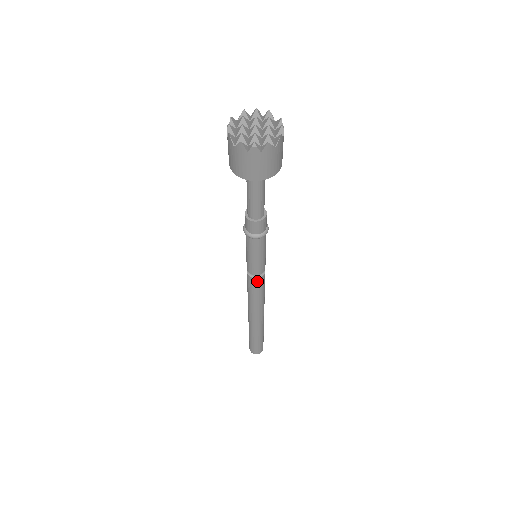
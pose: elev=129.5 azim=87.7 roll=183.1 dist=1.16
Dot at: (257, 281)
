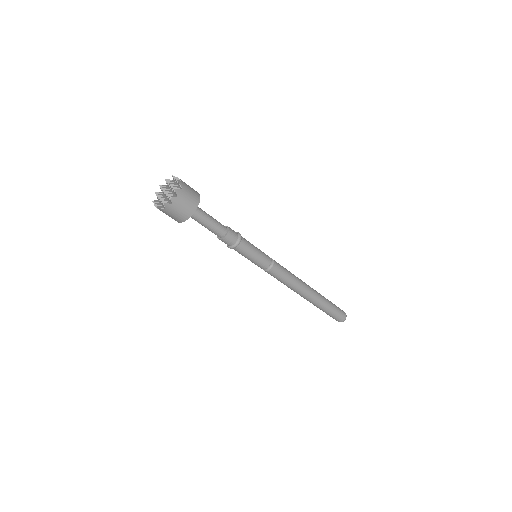
Dot at: (275, 269)
